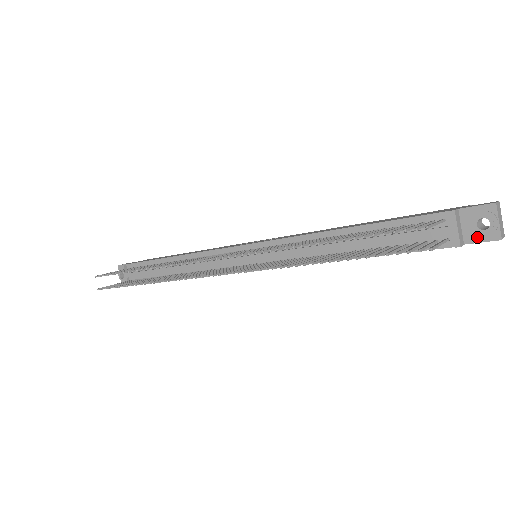
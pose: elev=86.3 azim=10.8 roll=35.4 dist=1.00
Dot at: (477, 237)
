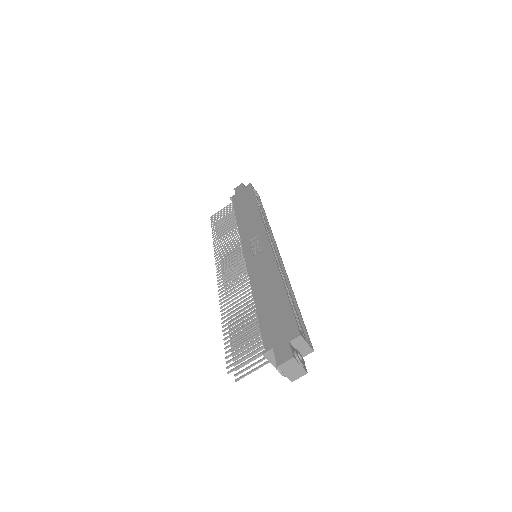
Dot at: occluded
